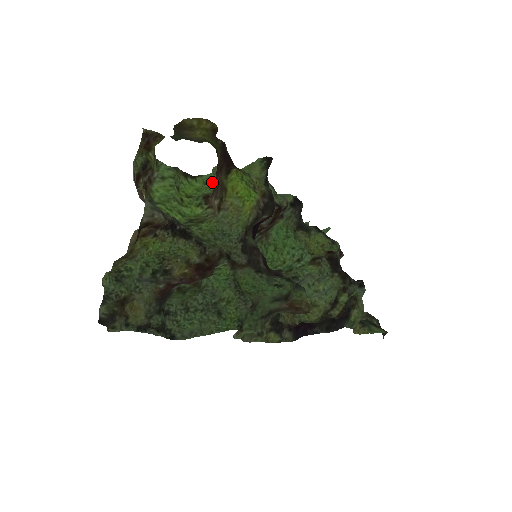
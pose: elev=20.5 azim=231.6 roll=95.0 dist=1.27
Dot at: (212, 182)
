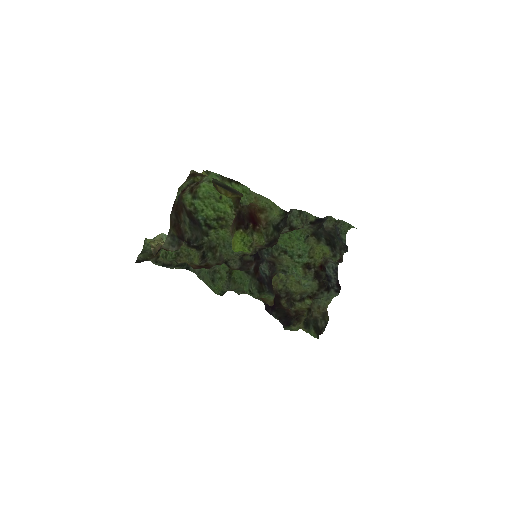
Dot at: (248, 194)
